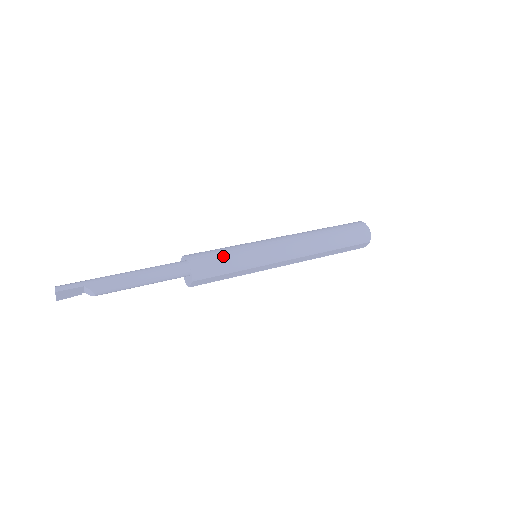
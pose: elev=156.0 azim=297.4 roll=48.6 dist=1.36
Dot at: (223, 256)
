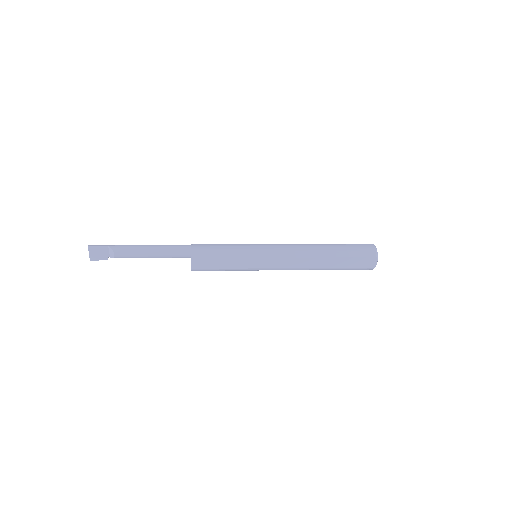
Dot at: (222, 245)
